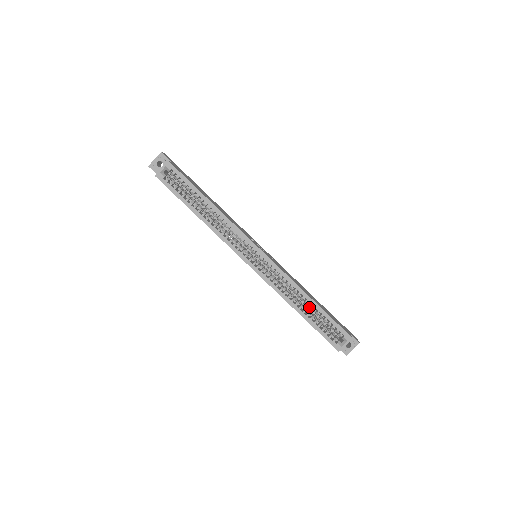
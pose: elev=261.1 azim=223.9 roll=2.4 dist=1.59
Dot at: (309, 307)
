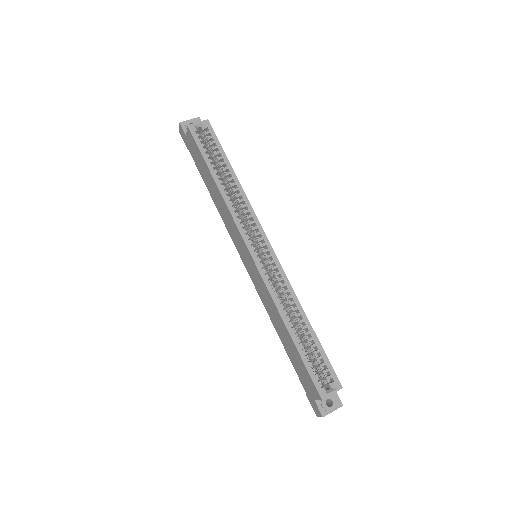
Dot at: (300, 333)
